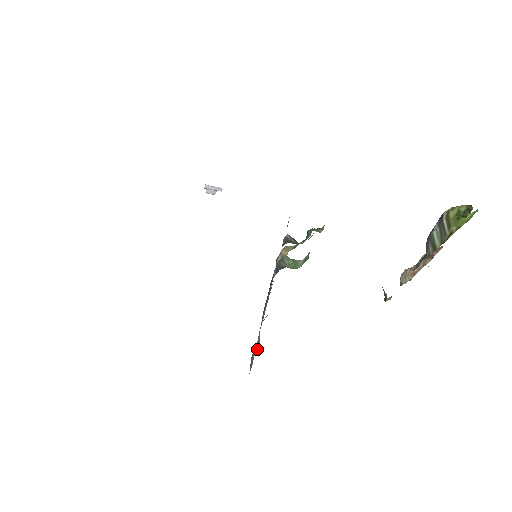
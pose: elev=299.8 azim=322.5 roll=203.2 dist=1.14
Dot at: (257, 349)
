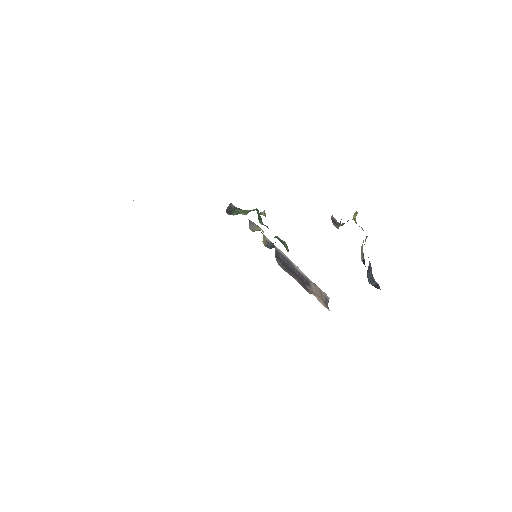
Dot at: (319, 289)
